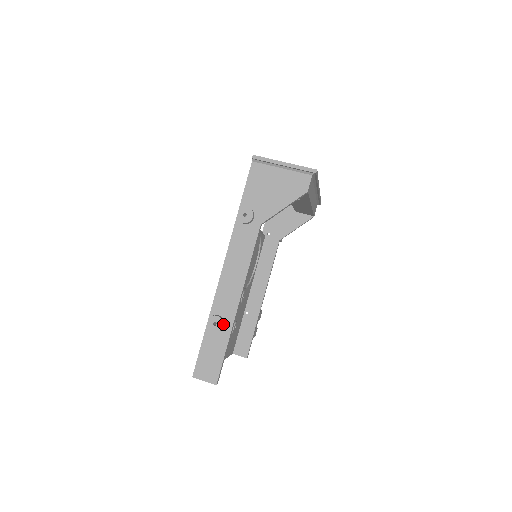
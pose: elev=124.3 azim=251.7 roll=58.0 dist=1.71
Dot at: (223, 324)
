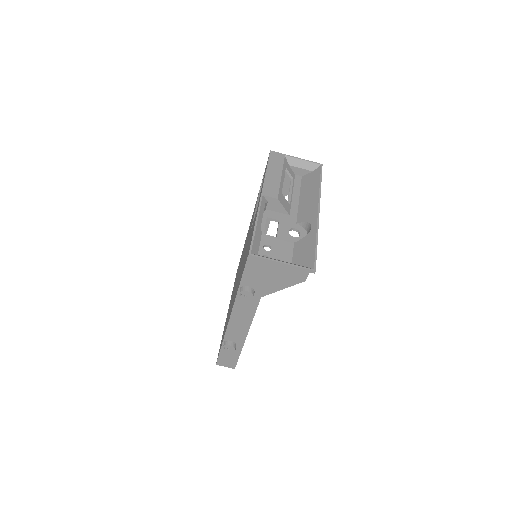
Dot at: (235, 348)
